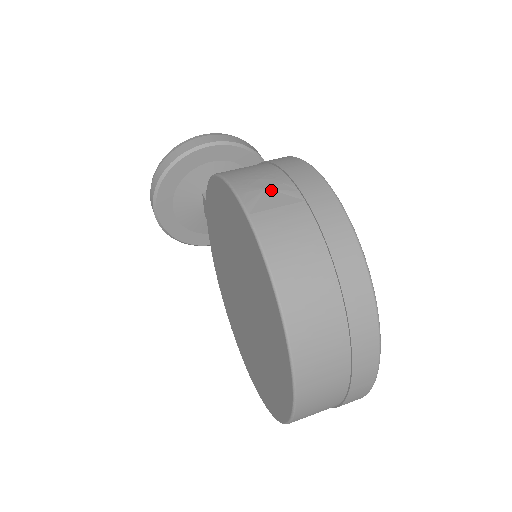
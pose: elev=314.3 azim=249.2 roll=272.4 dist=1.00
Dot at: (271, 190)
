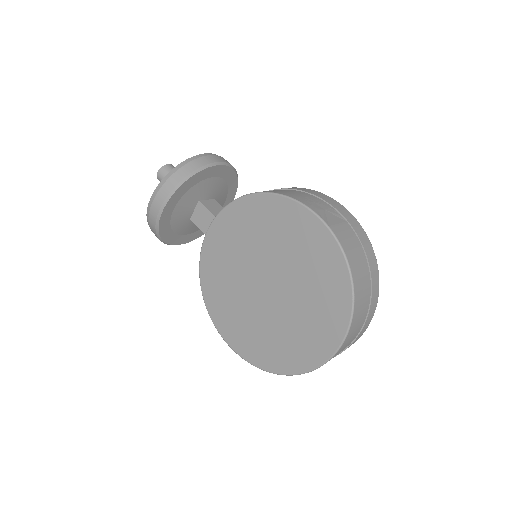
Dot at: (328, 211)
